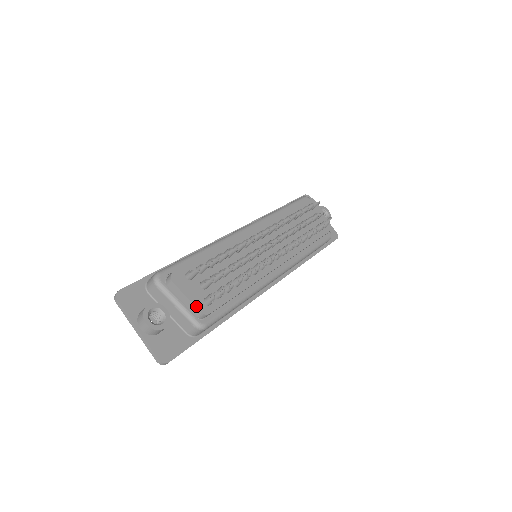
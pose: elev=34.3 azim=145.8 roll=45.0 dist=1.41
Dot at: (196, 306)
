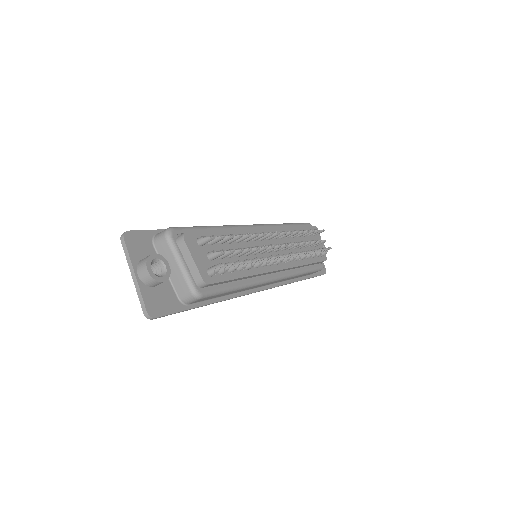
Dot at: (200, 271)
